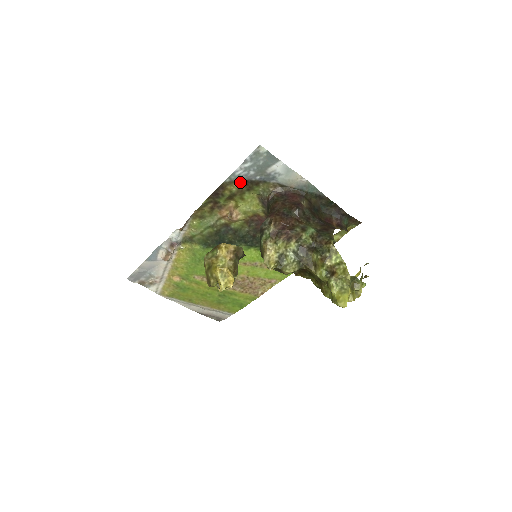
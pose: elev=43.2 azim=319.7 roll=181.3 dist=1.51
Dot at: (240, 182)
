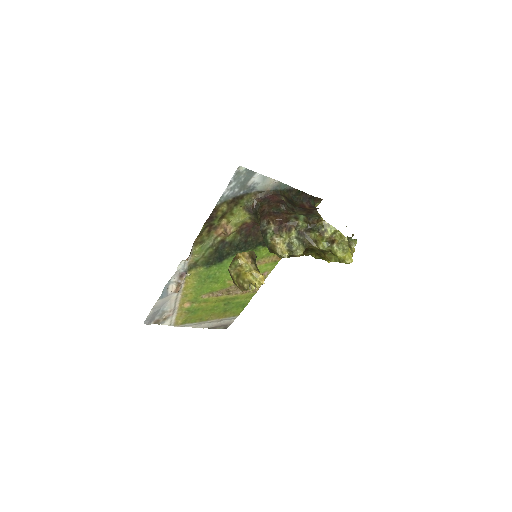
Dot at: (228, 201)
